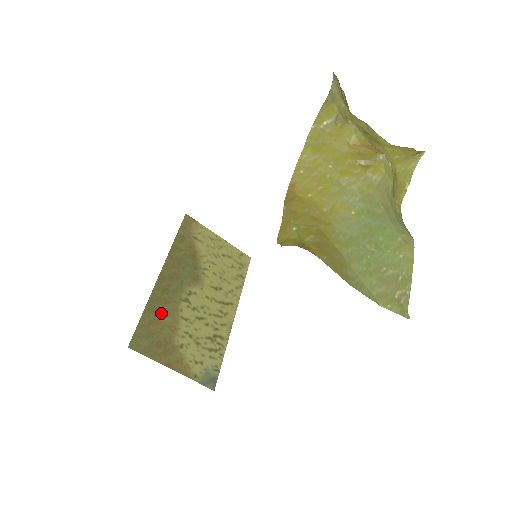
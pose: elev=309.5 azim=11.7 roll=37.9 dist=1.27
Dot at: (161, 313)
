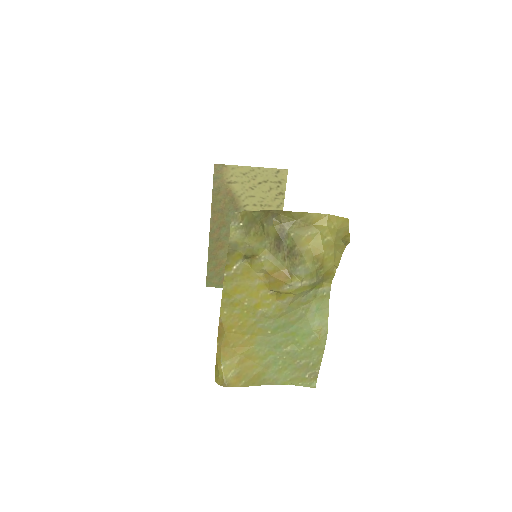
Dot at: (220, 257)
